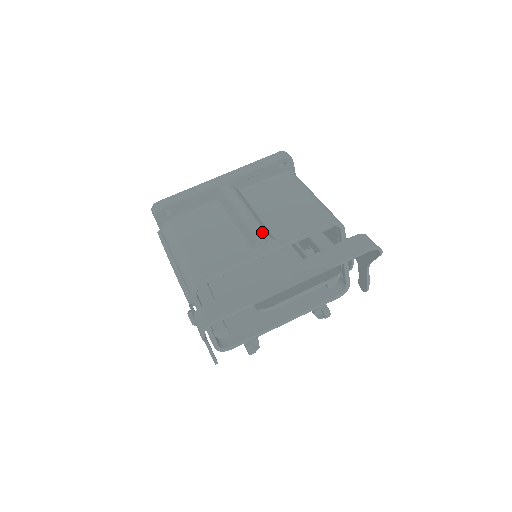
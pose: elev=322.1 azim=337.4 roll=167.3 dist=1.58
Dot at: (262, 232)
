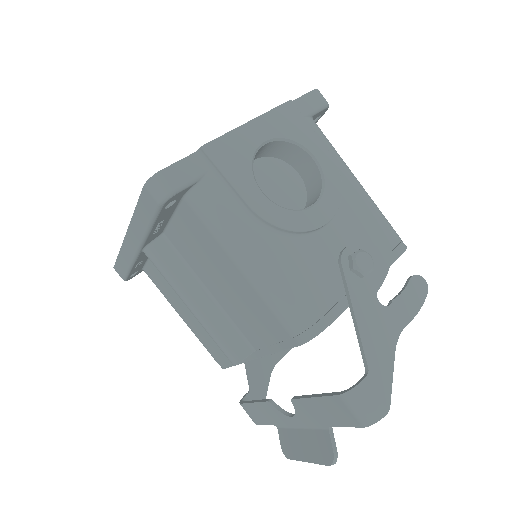
Dot at: (230, 360)
